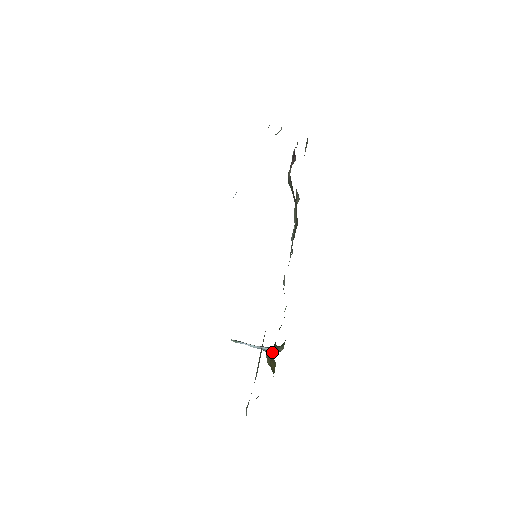
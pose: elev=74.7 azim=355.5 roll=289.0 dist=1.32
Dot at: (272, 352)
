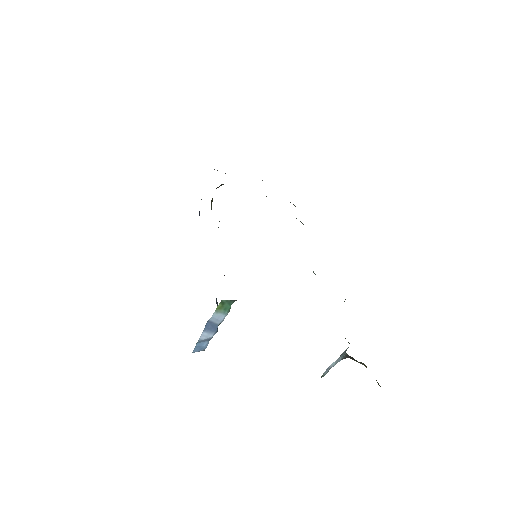
Dot at: occluded
